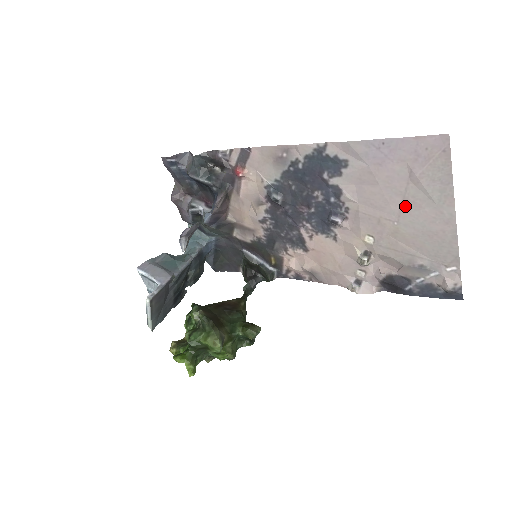
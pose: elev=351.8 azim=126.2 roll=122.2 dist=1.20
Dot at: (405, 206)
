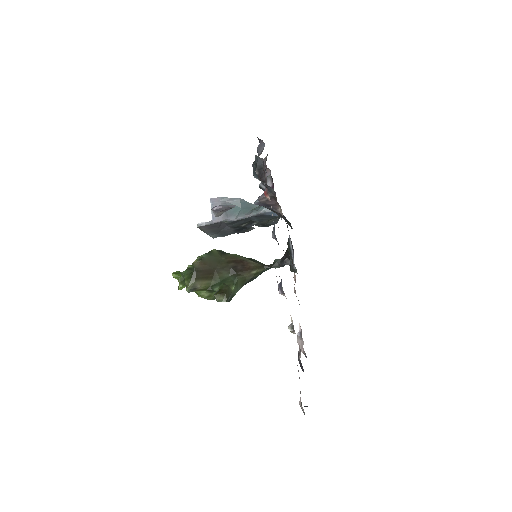
Dot at: occluded
